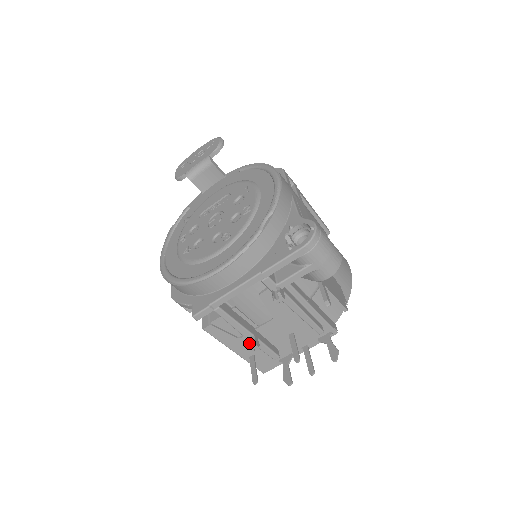
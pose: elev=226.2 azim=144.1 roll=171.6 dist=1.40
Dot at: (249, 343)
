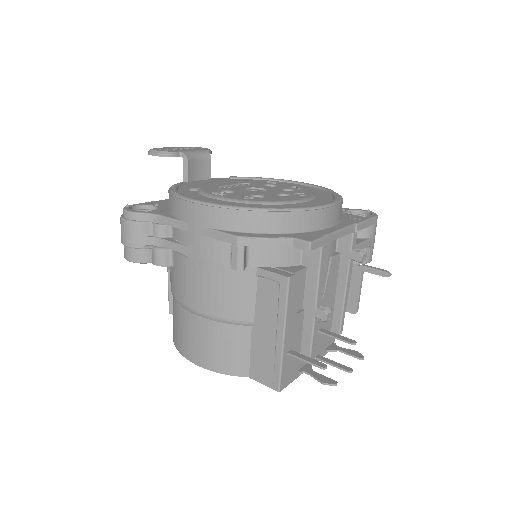
Dot at: (324, 310)
